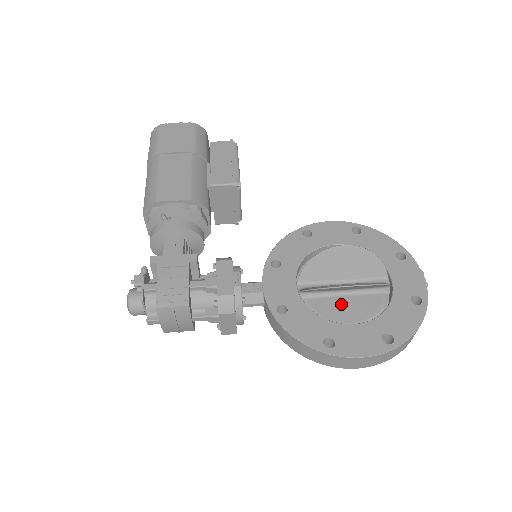
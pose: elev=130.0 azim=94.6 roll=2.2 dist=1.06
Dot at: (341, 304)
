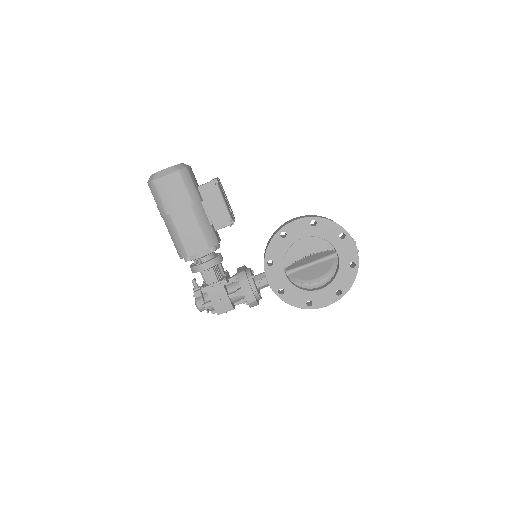
Dot at: occluded
